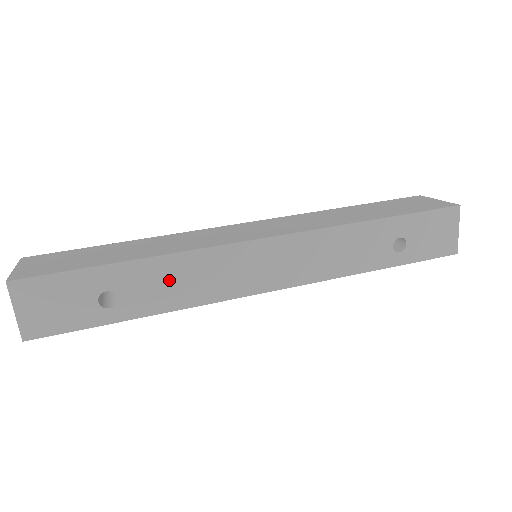
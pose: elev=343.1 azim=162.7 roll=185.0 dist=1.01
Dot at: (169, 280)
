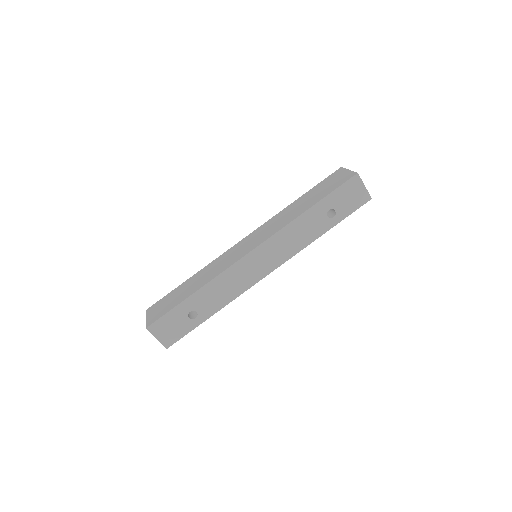
Dot at: (216, 293)
